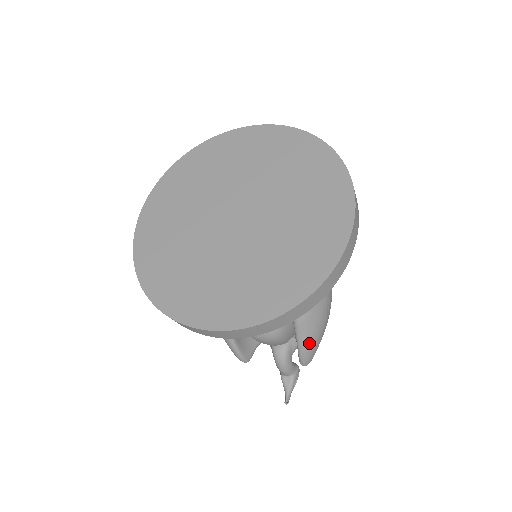
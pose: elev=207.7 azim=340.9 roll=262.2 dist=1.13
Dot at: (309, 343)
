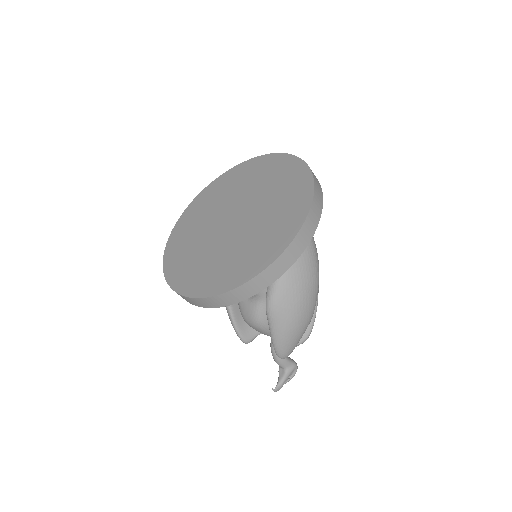
Dot at: (279, 337)
